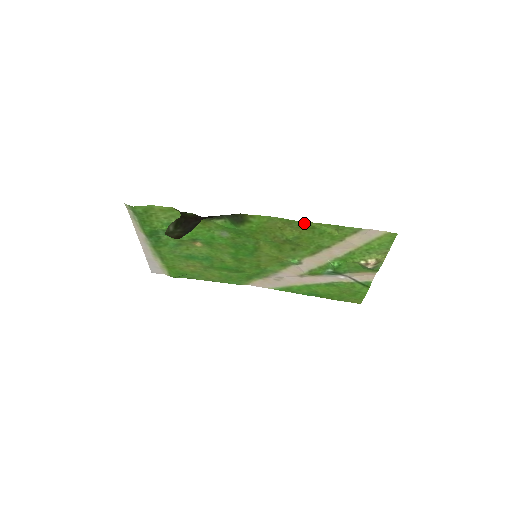
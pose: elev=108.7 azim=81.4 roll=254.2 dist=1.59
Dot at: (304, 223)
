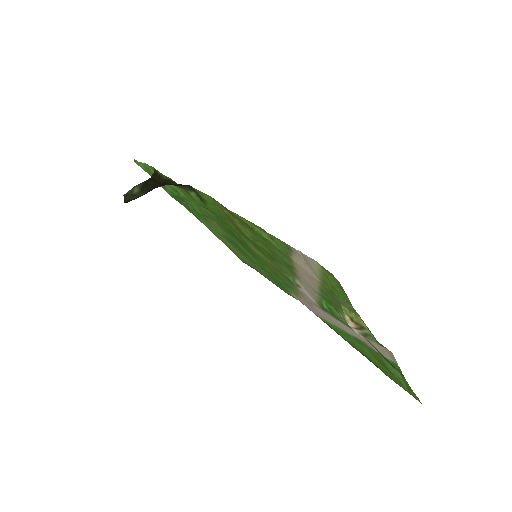
Dot at: (235, 214)
